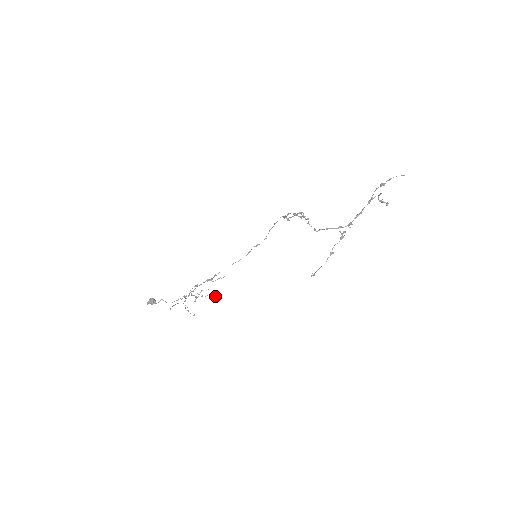
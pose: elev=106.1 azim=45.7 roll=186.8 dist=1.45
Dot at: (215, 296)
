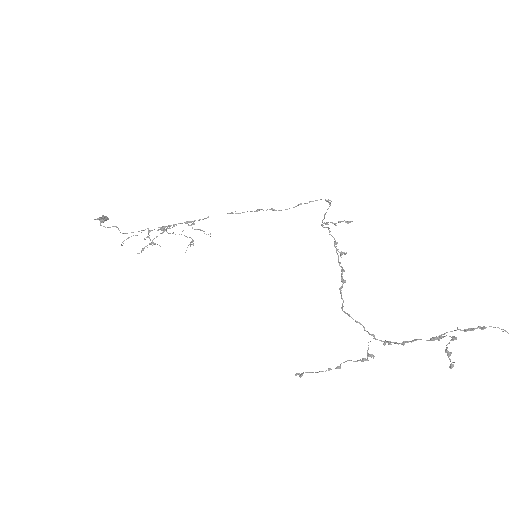
Dot at: occluded
